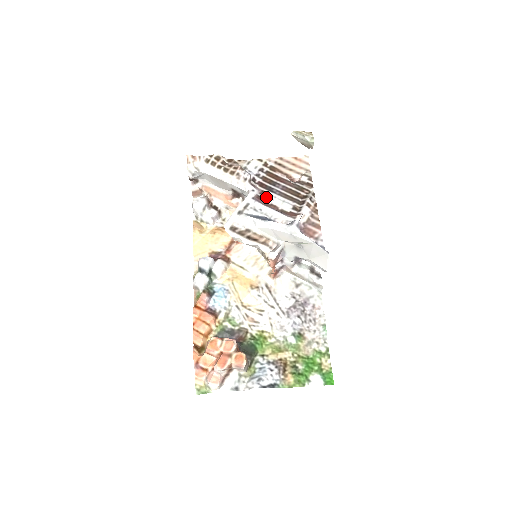
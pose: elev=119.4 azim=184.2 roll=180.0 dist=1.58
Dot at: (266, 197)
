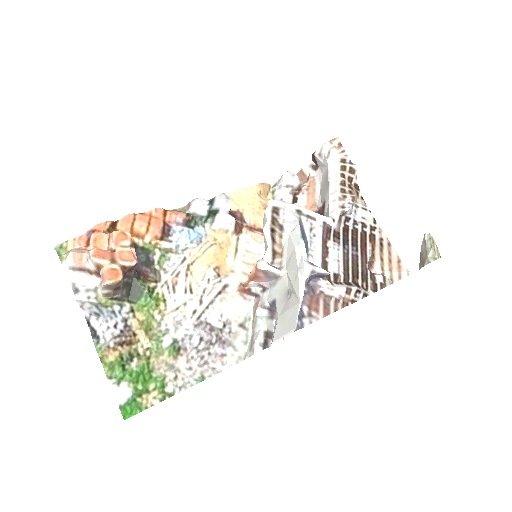
Dot at: (334, 239)
